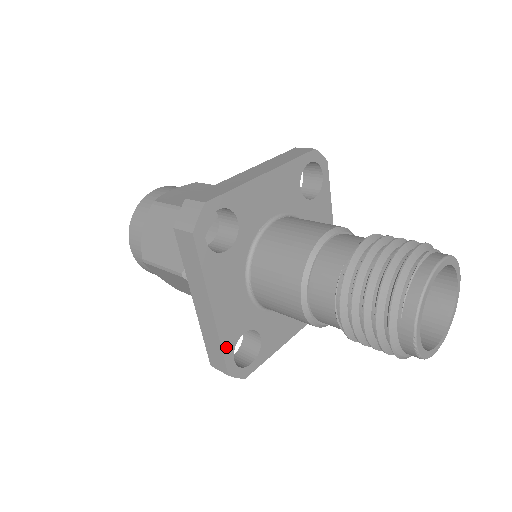
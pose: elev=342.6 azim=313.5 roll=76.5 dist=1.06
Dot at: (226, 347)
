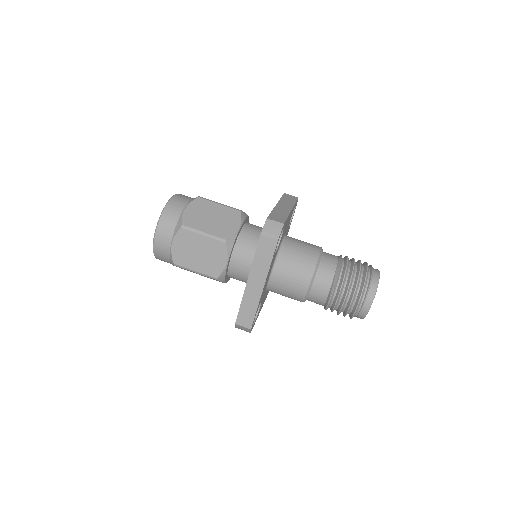
Dot at: occluded
